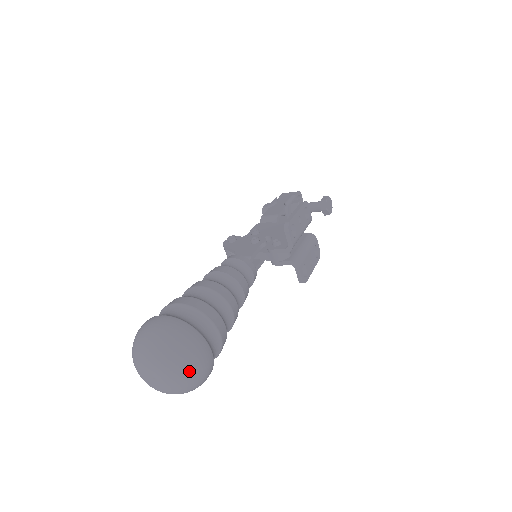
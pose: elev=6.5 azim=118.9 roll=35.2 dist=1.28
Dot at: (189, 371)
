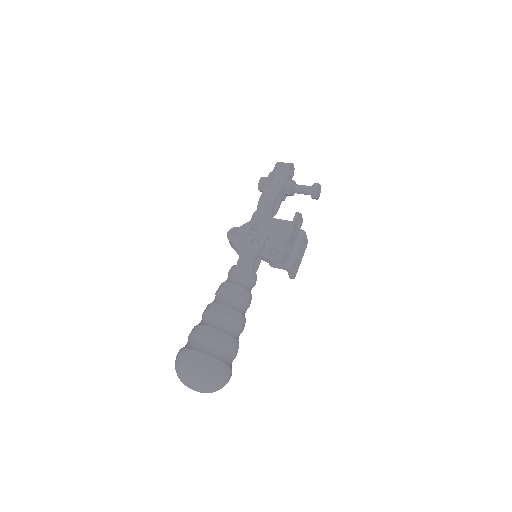
Dot at: (218, 387)
